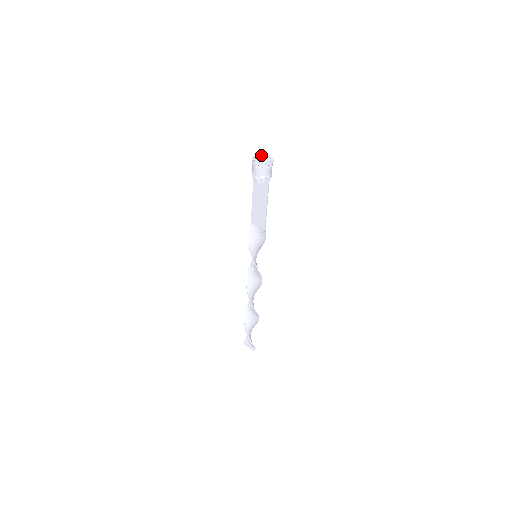
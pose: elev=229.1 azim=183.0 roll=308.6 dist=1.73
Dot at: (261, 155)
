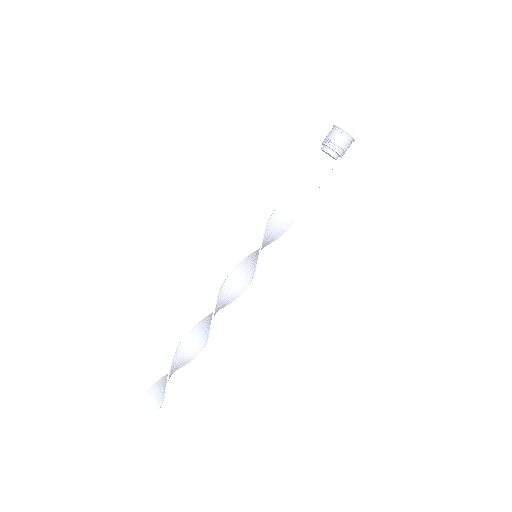
Dot at: occluded
